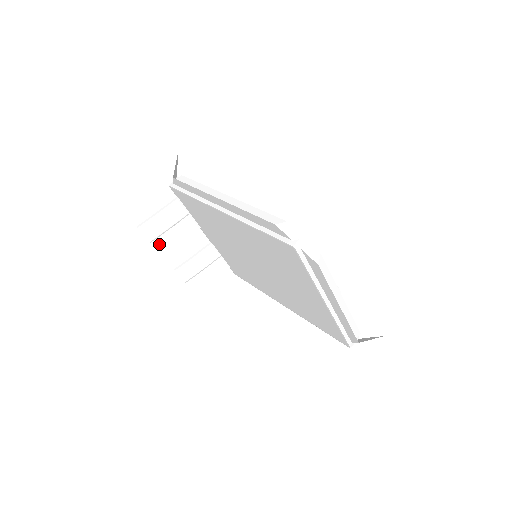
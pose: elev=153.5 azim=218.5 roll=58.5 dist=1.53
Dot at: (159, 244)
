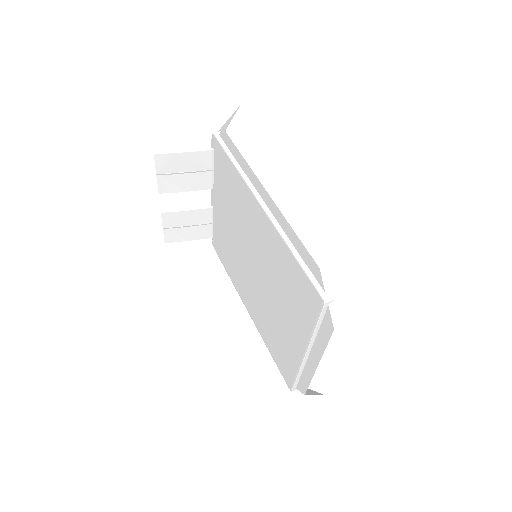
Dot at: (164, 181)
